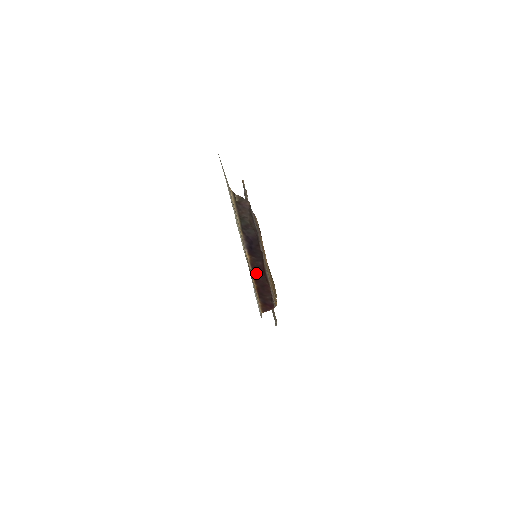
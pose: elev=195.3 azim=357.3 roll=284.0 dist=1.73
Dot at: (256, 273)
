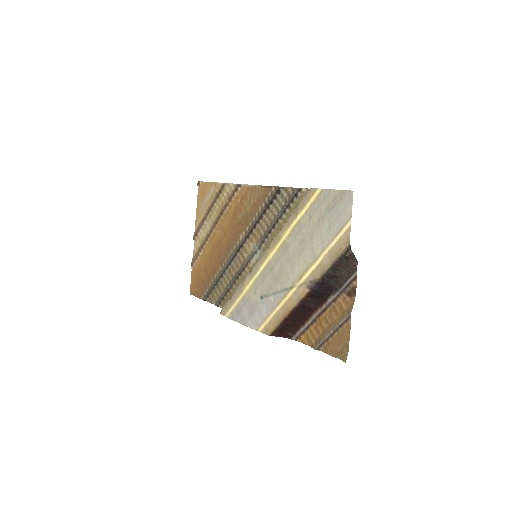
Dot at: (300, 310)
